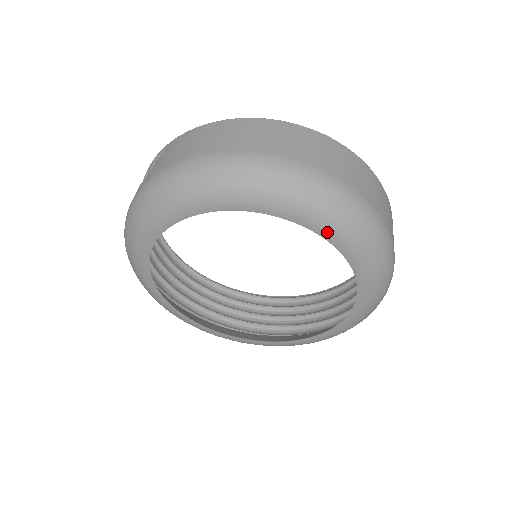
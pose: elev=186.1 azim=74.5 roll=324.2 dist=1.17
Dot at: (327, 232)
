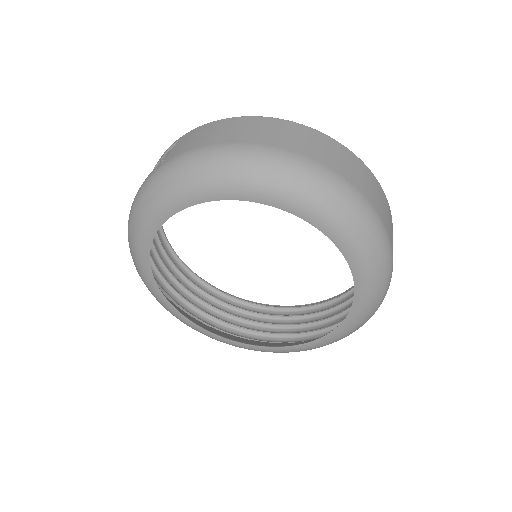
Dot at: (330, 230)
